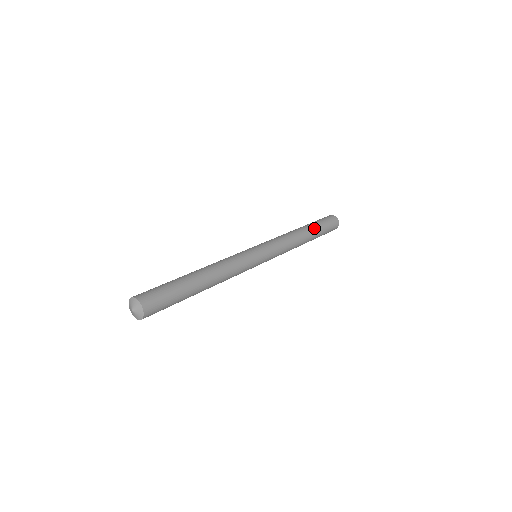
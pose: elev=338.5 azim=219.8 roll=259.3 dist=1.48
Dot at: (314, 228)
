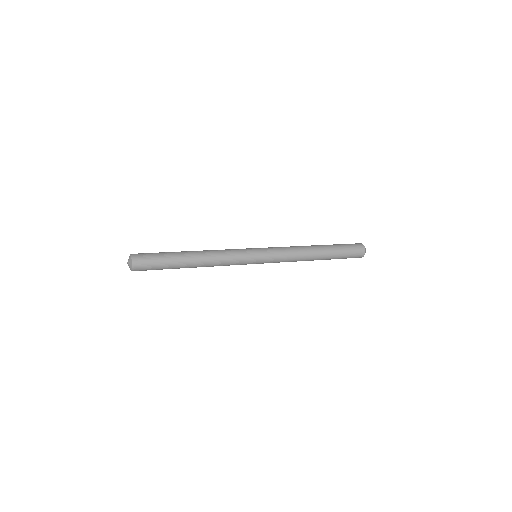
Dot at: (330, 250)
